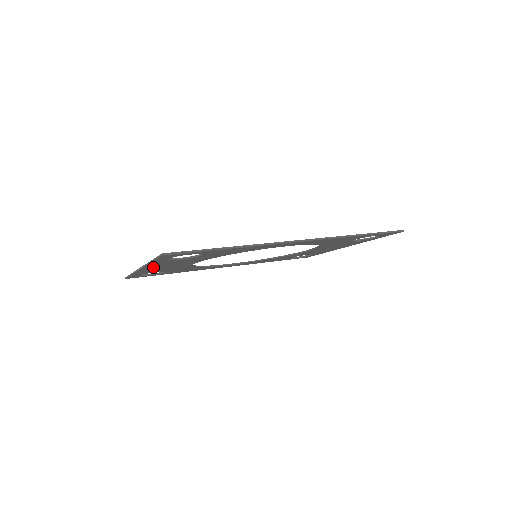
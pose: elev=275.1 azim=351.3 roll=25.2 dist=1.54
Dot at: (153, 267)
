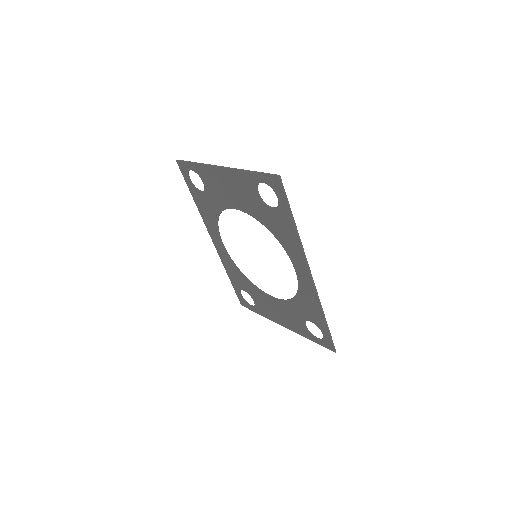
Dot at: (227, 176)
